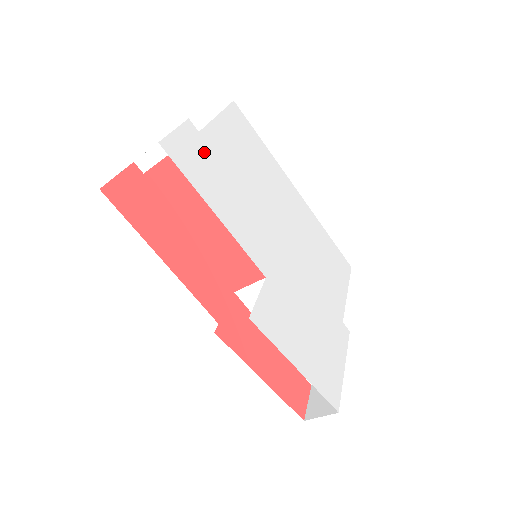
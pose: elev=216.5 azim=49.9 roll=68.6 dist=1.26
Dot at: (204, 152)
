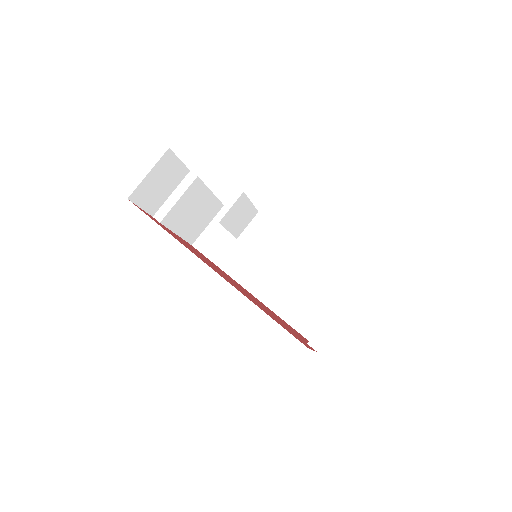
Dot at: occluded
